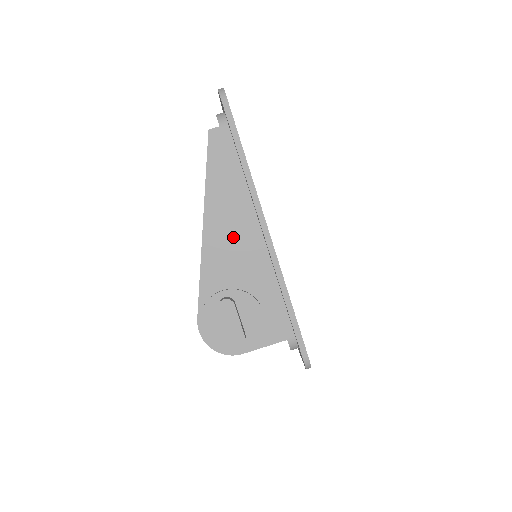
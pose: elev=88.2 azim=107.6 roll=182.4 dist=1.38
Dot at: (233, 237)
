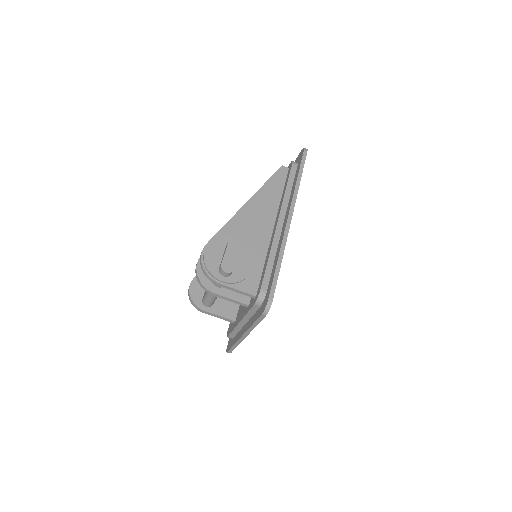
Dot at: (261, 218)
